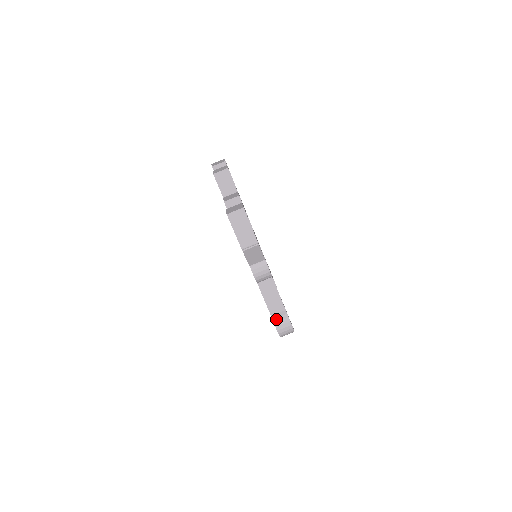
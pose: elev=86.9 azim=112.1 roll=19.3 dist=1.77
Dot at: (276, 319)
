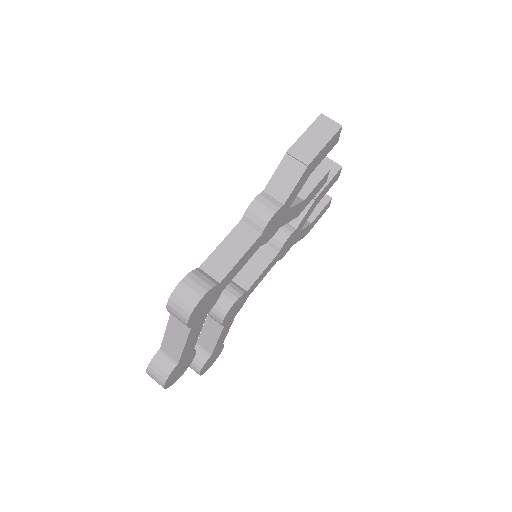
Dot at: (199, 272)
